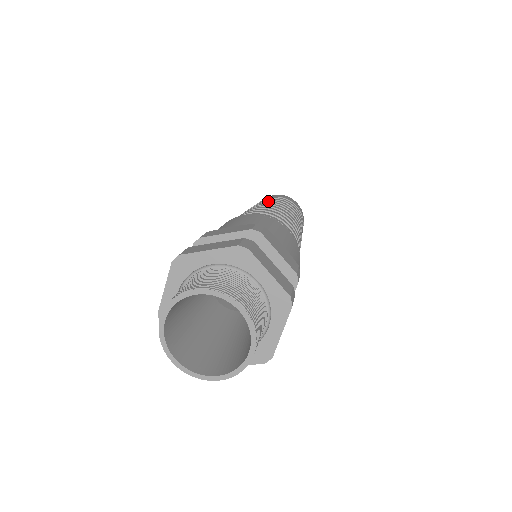
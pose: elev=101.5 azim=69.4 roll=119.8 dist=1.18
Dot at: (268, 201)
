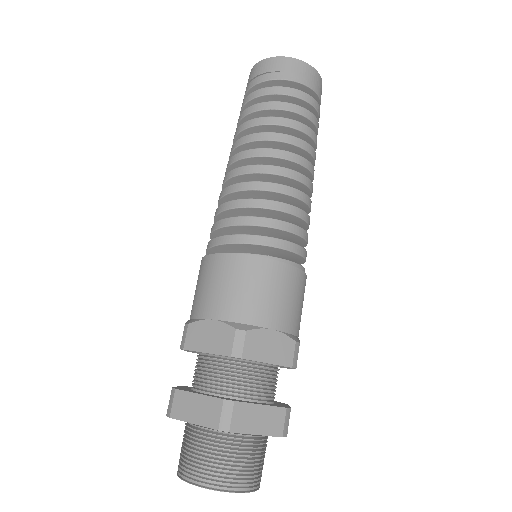
Dot at: (258, 125)
